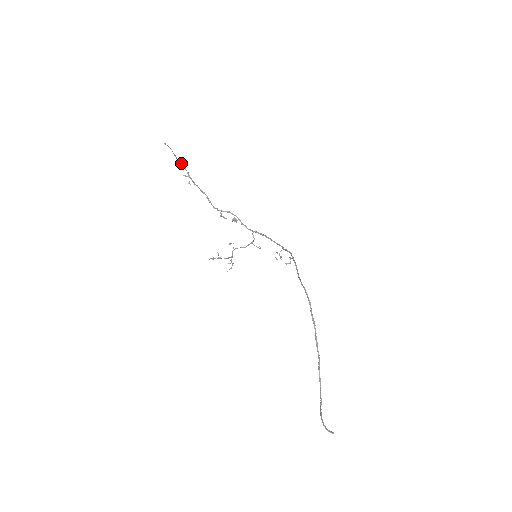
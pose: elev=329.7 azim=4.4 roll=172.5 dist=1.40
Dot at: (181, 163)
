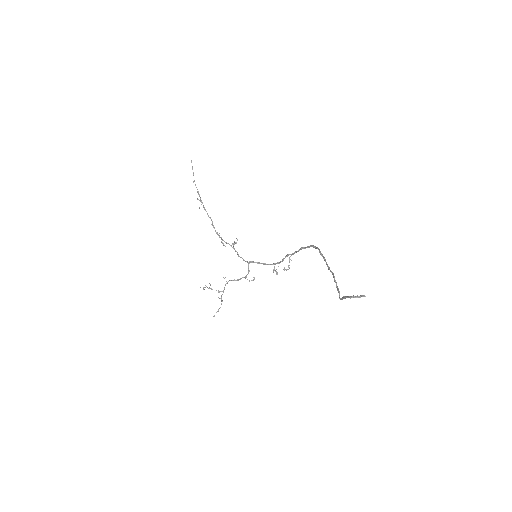
Dot at: (197, 189)
